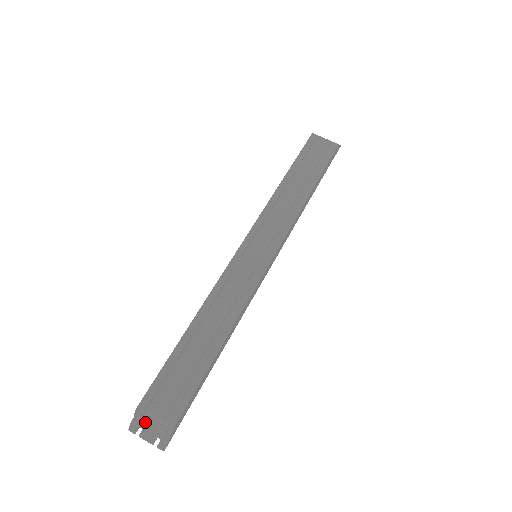
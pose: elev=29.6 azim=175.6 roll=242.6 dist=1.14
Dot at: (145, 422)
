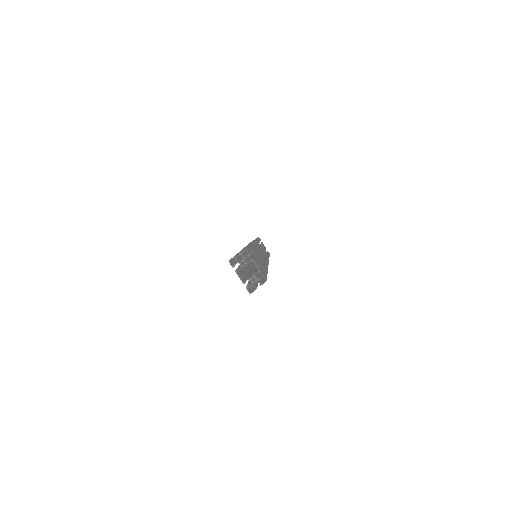
Dot at: (246, 263)
